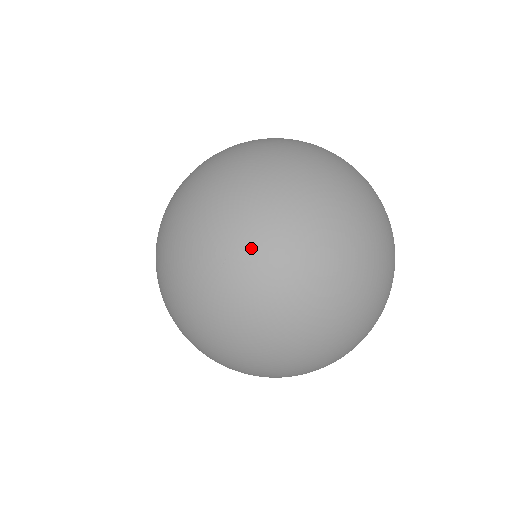
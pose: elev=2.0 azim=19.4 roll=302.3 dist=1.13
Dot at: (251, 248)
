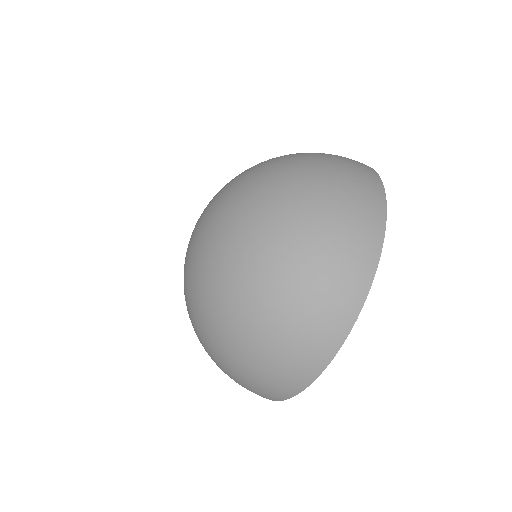
Dot at: (204, 212)
